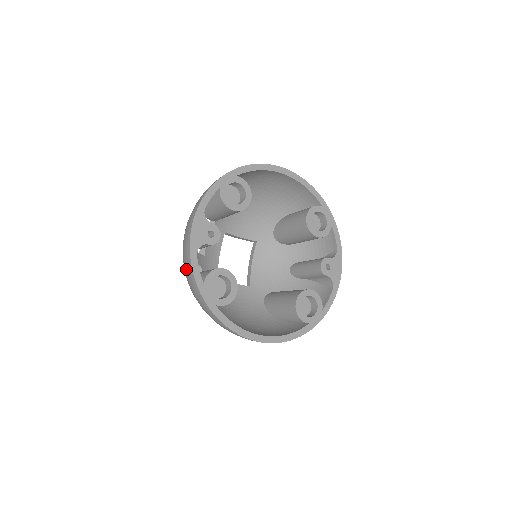
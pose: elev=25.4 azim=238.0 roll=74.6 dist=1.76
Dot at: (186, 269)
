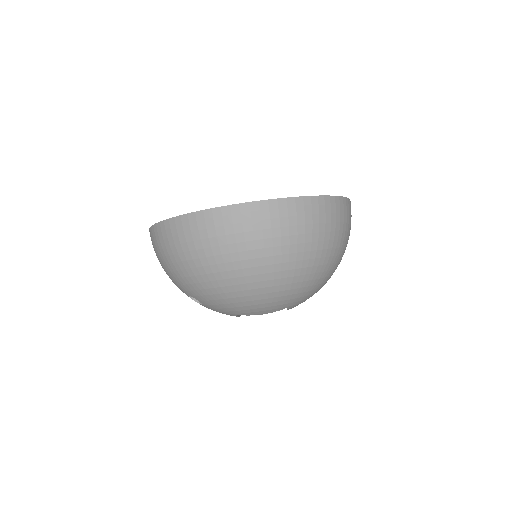
Dot at: (154, 248)
